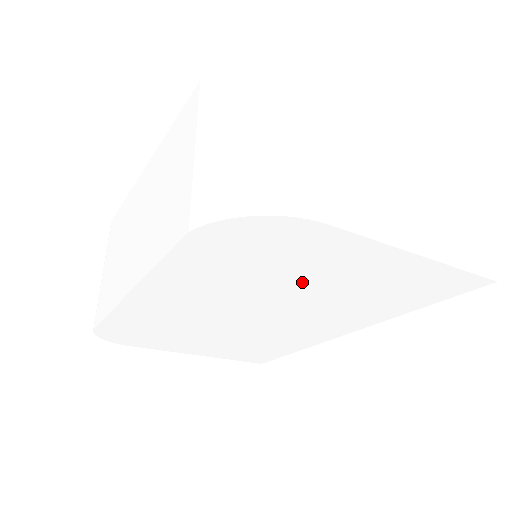
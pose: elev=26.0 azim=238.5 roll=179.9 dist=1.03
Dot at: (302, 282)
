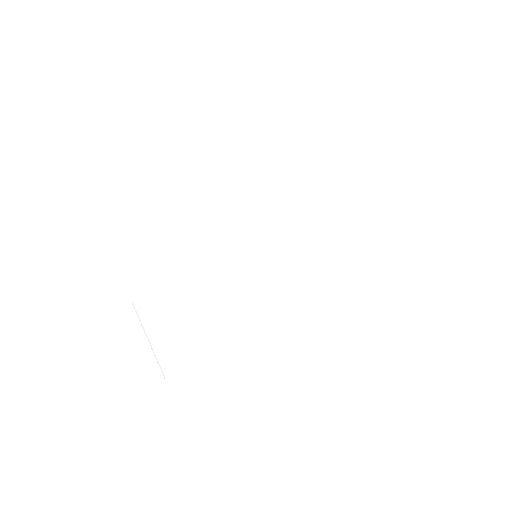
Dot at: (303, 234)
